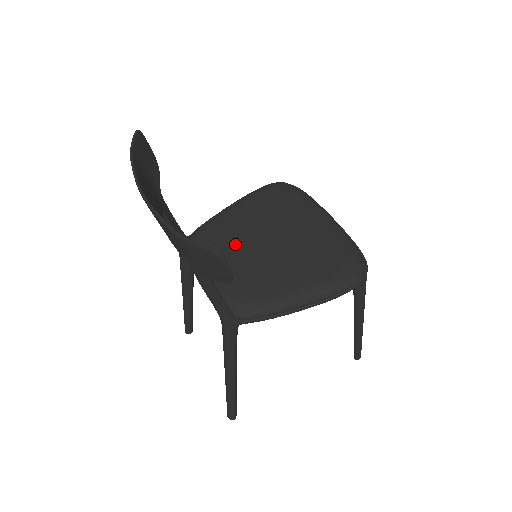
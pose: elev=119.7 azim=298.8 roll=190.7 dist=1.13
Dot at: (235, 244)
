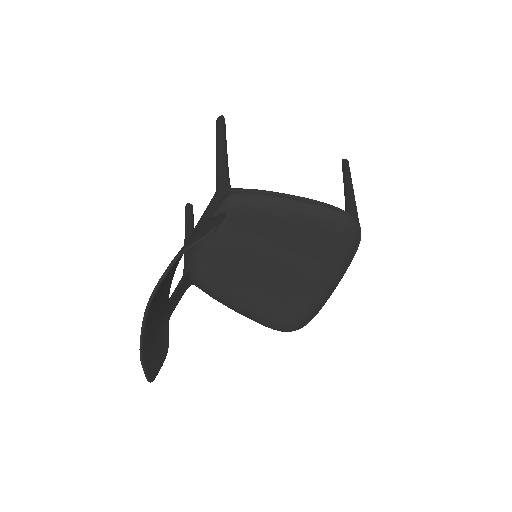
Dot at: (249, 244)
